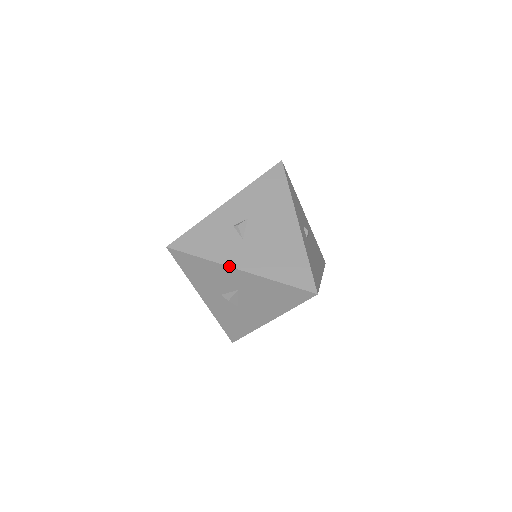
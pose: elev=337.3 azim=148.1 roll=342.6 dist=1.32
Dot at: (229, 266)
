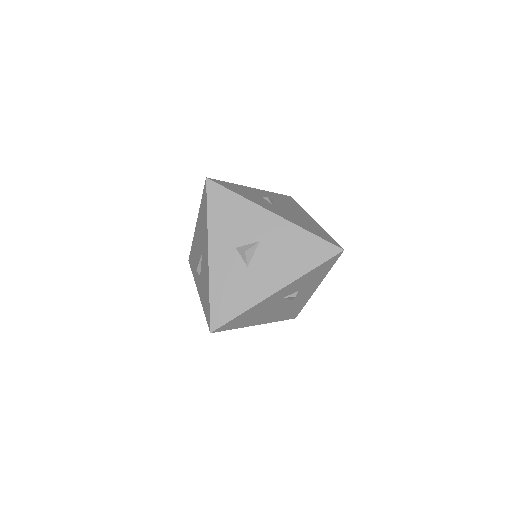
Dot at: (265, 208)
